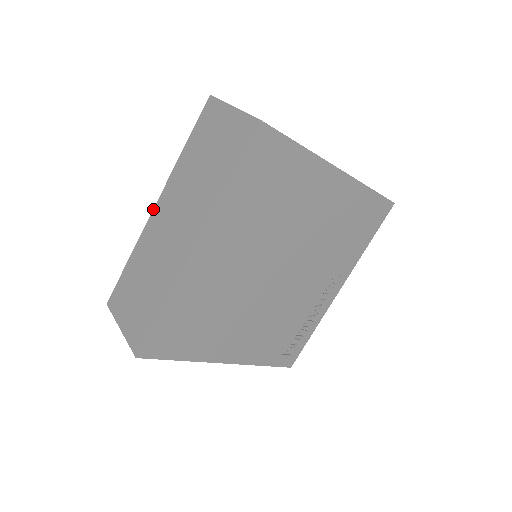
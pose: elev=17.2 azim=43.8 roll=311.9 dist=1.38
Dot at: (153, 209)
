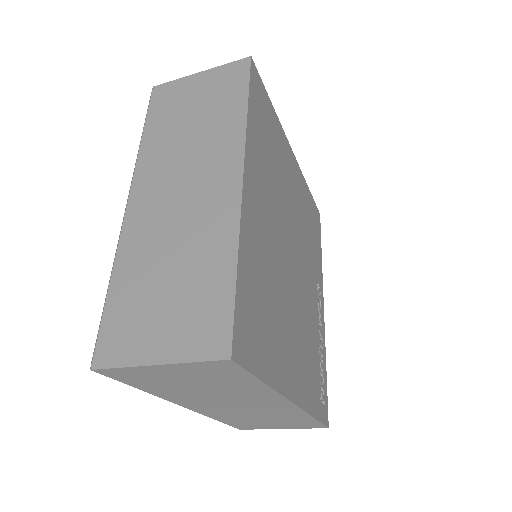
Dot at: (126, 206)
